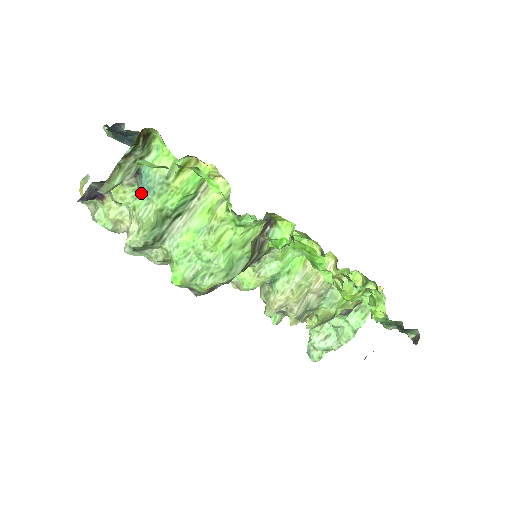
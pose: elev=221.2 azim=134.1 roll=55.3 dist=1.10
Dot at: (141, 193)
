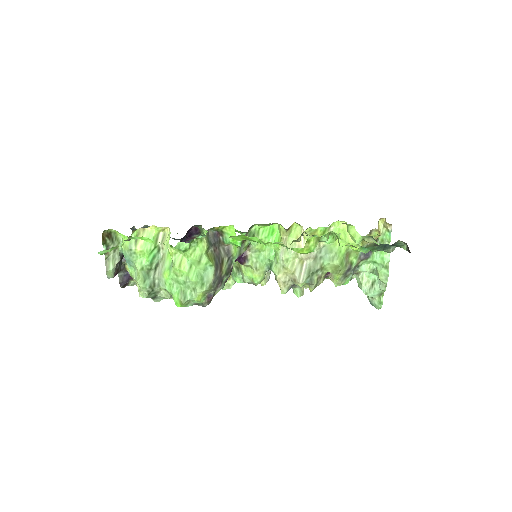
Dot at: (129, 266)
